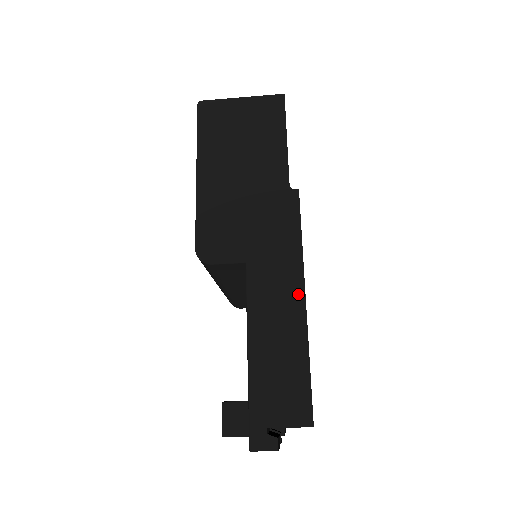
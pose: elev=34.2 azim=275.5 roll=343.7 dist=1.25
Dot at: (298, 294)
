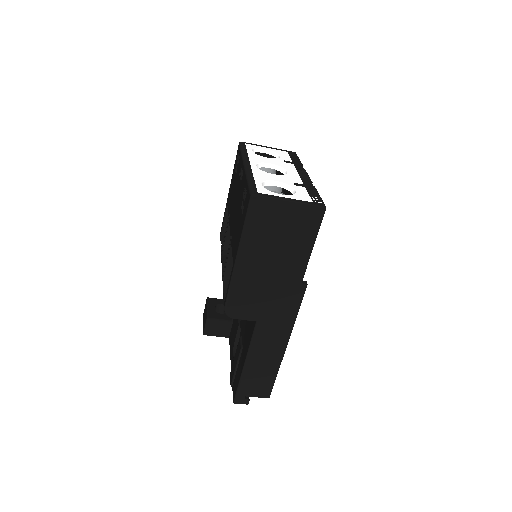
Dot at: (283, 344)
